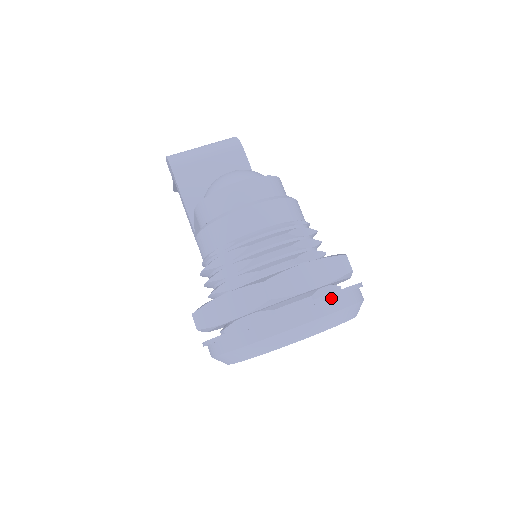
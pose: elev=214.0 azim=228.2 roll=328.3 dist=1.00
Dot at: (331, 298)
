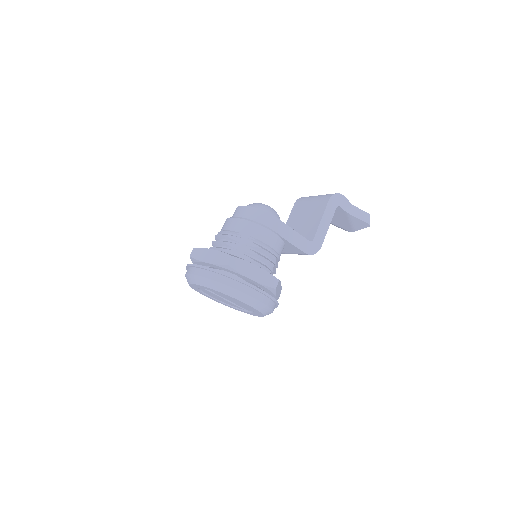
Dot at: (206, 270)
